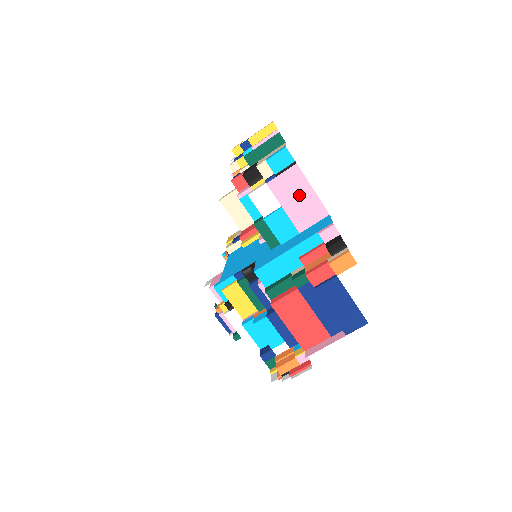
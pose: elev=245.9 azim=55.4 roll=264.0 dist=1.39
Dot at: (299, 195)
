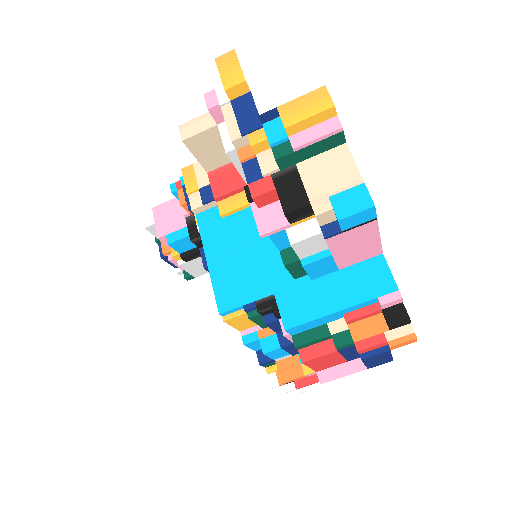
Dot at: (360, 244)
